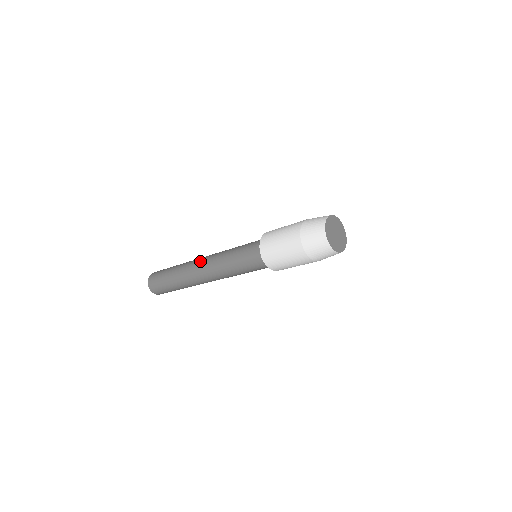
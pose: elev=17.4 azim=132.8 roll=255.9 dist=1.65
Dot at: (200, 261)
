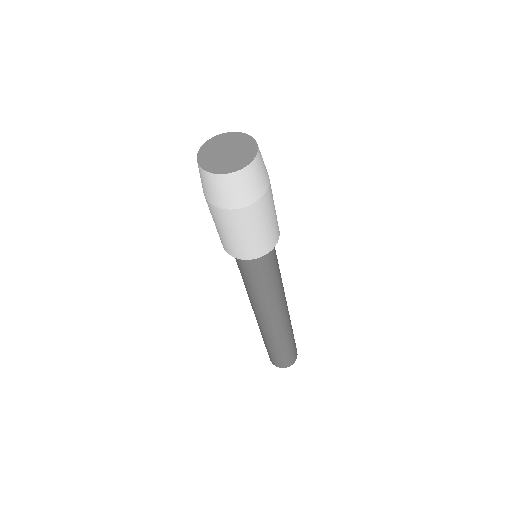
Dot at: occluded
